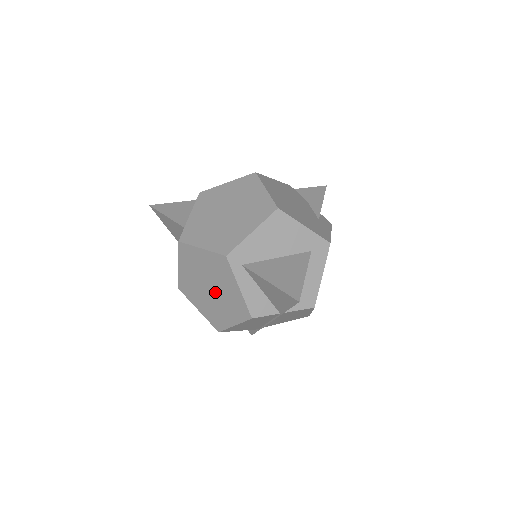
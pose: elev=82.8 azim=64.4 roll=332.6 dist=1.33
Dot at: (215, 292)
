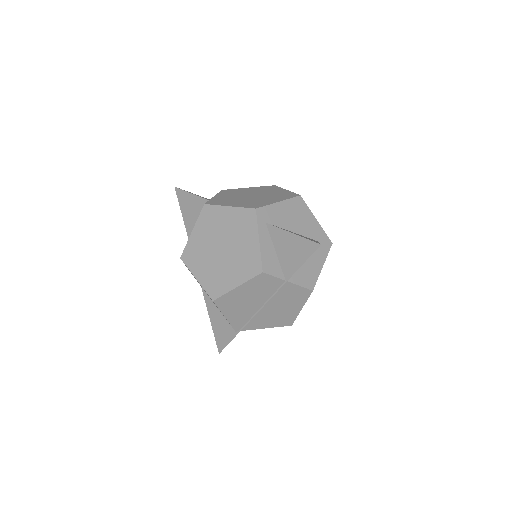
Dot at: (227, 251)
